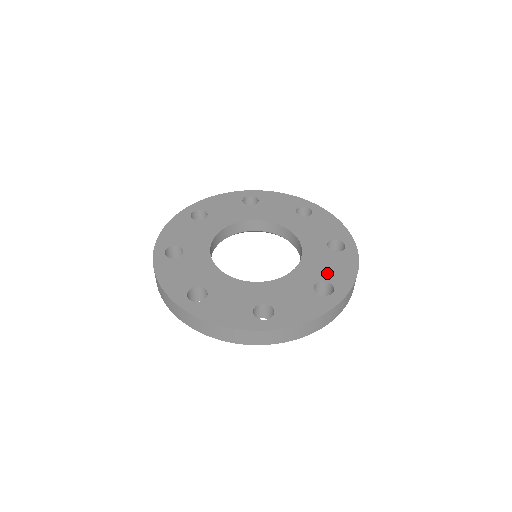
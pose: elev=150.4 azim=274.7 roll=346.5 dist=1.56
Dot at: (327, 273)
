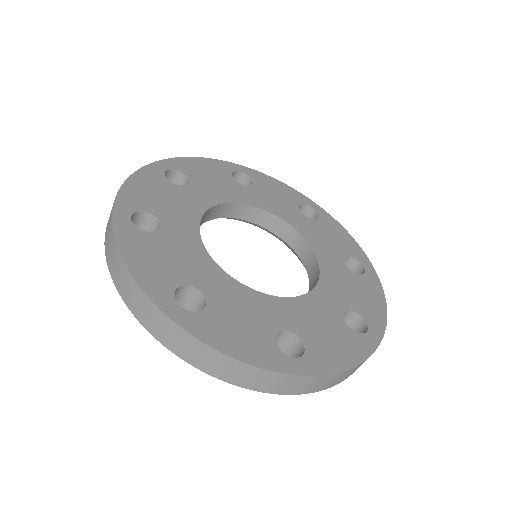
Dot at: (313, 334)
